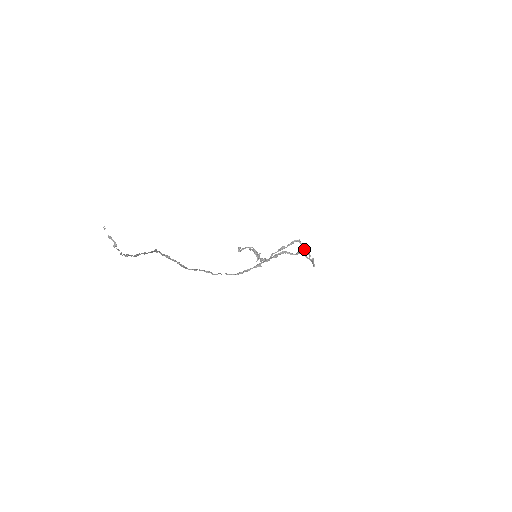
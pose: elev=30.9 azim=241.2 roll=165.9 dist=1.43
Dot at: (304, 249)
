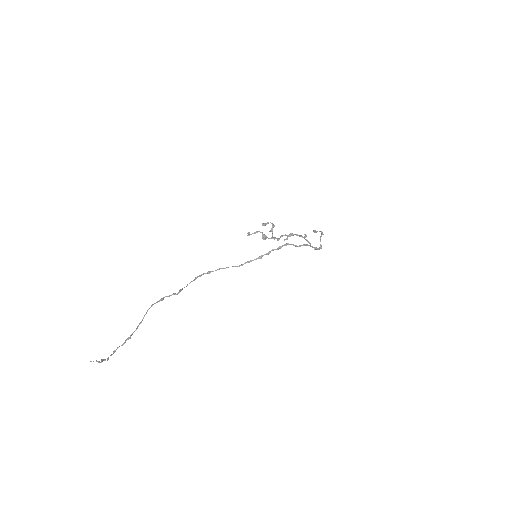
Dot at: (308, 245)
